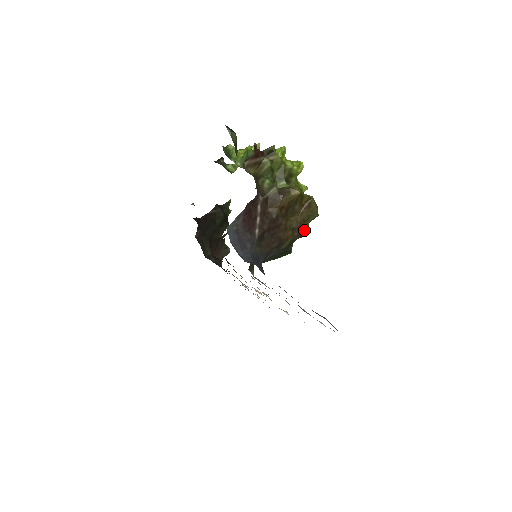
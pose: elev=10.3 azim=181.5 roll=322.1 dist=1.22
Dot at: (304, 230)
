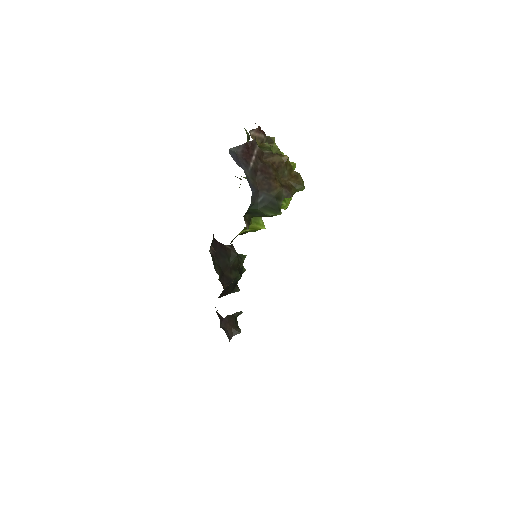
Dot at: (291, 191)
